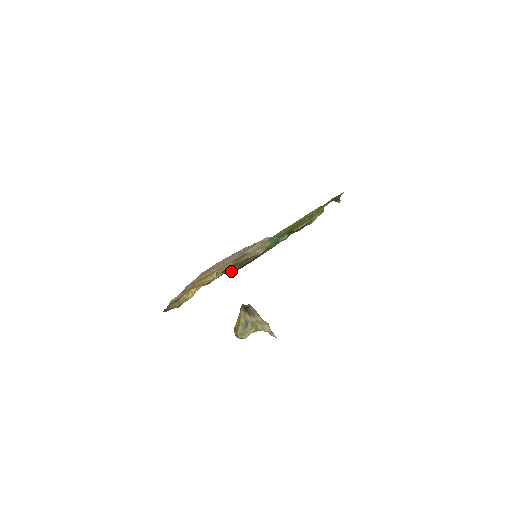
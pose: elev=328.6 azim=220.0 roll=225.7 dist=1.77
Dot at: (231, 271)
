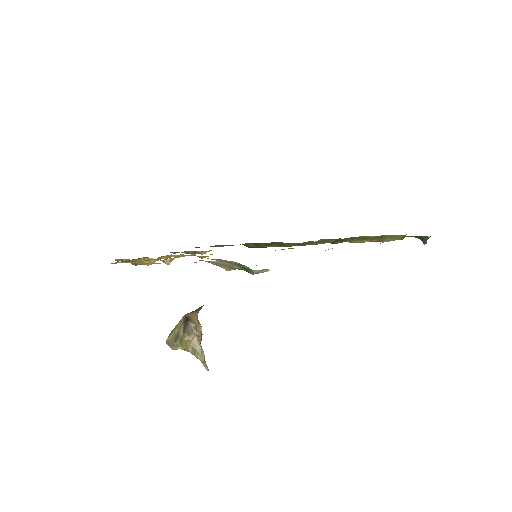
Dot at: occluded
